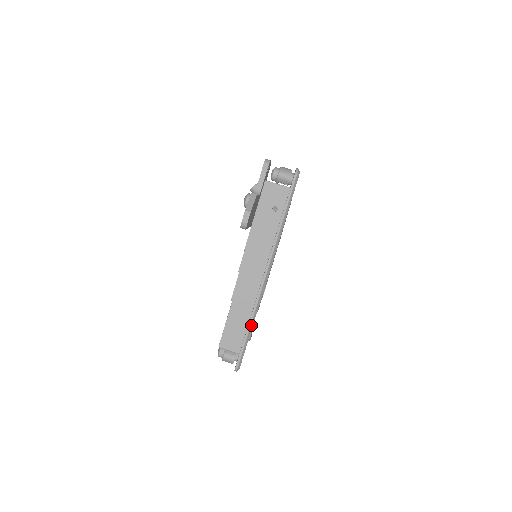
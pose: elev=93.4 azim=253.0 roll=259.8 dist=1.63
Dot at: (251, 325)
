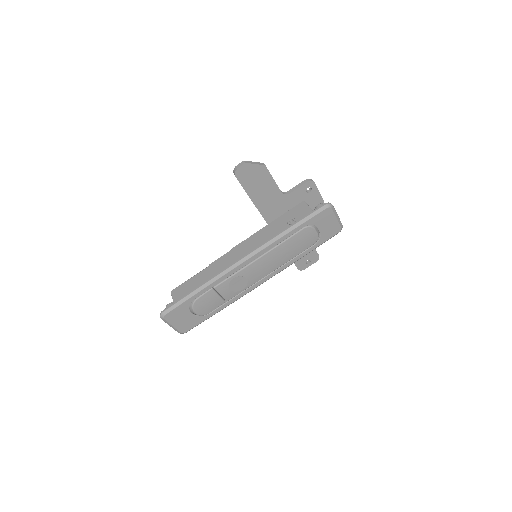
Dot at: (200, 288)
